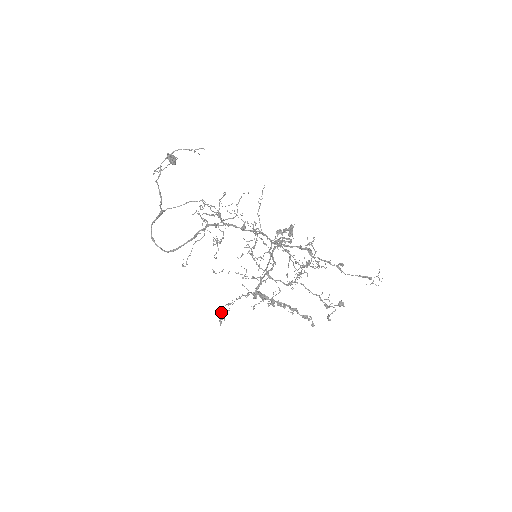
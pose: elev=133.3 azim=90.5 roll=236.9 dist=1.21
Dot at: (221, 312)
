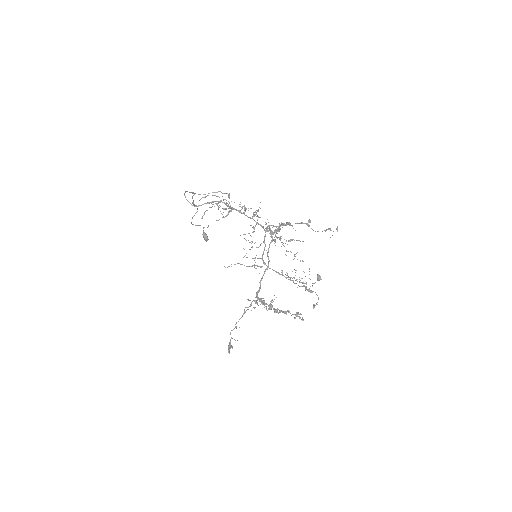
Dot at: (230, 341)
